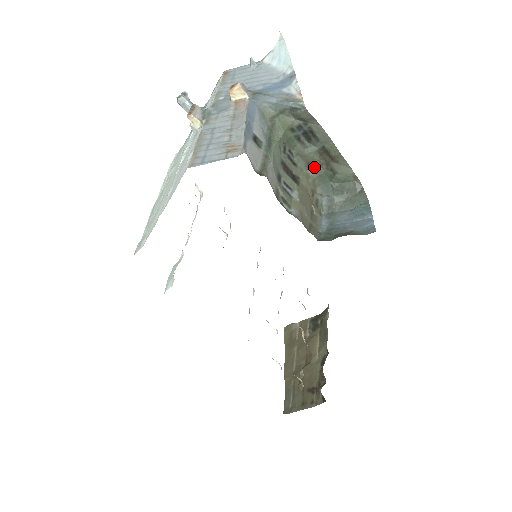
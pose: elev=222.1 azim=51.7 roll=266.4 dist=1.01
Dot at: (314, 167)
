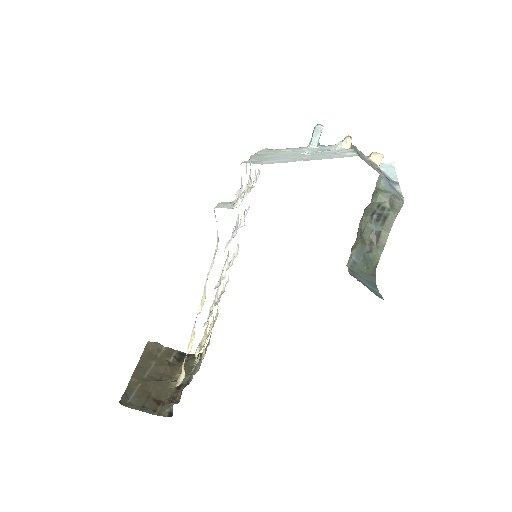
Dot at: (363, 237)
